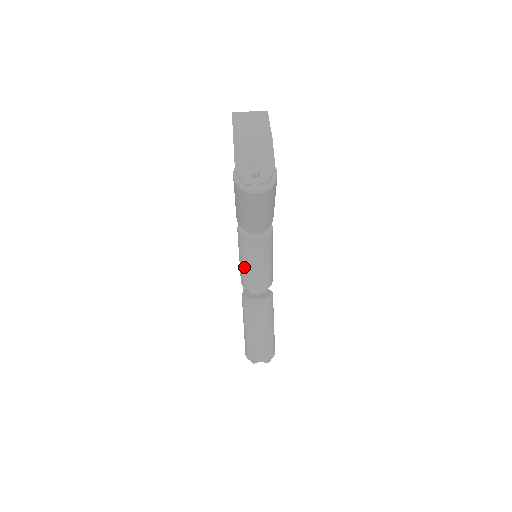
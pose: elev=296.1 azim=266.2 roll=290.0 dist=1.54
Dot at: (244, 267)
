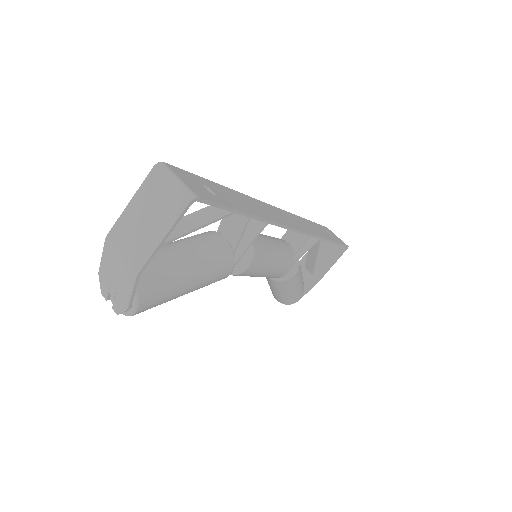
Dot at: occluded
